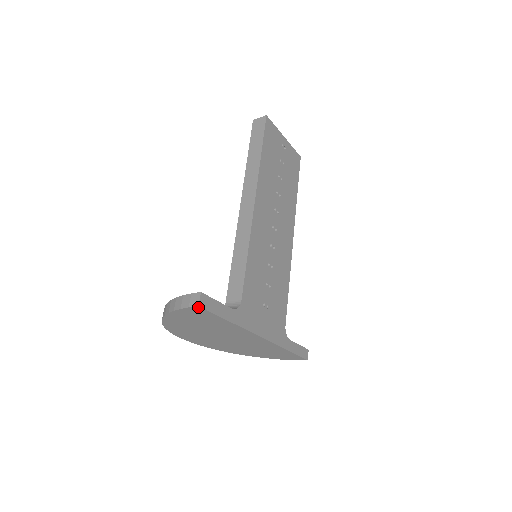
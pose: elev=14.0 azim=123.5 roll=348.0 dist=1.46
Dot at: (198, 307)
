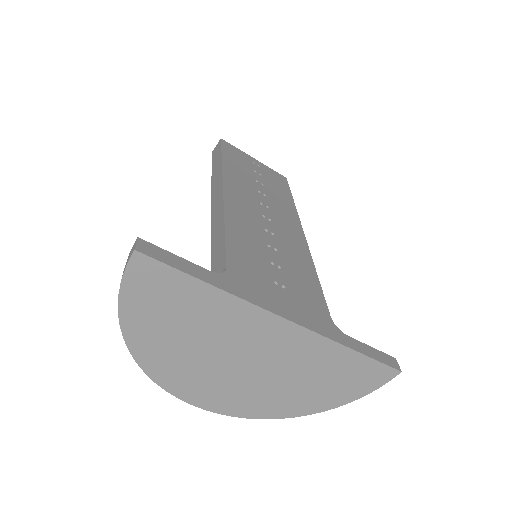
Dot at: (137, 255)
